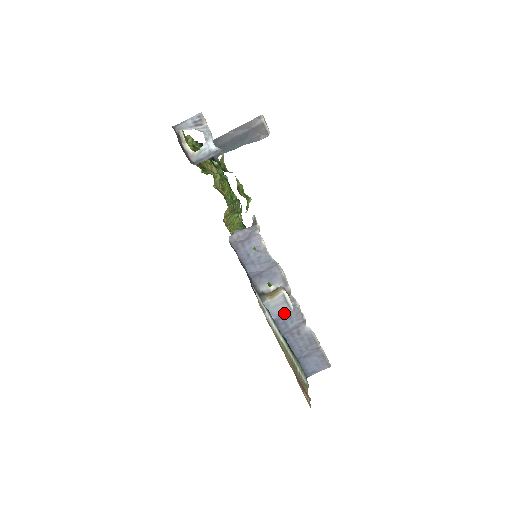
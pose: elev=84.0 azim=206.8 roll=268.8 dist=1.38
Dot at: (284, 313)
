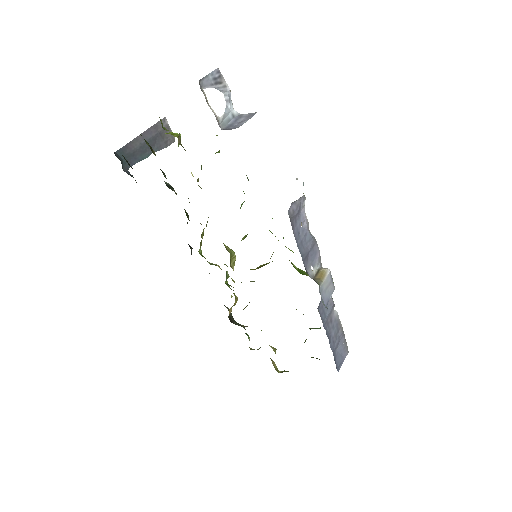
Dot at: occluded
